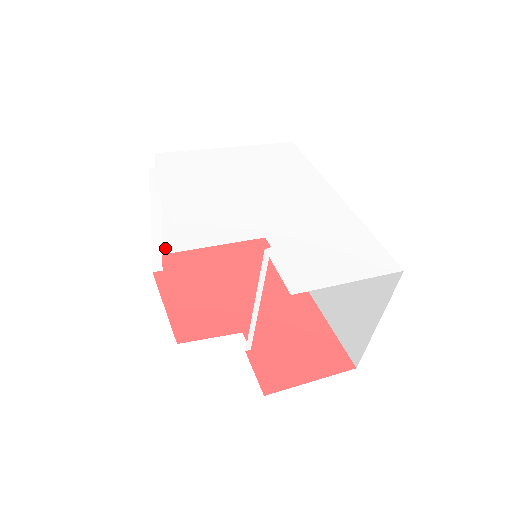
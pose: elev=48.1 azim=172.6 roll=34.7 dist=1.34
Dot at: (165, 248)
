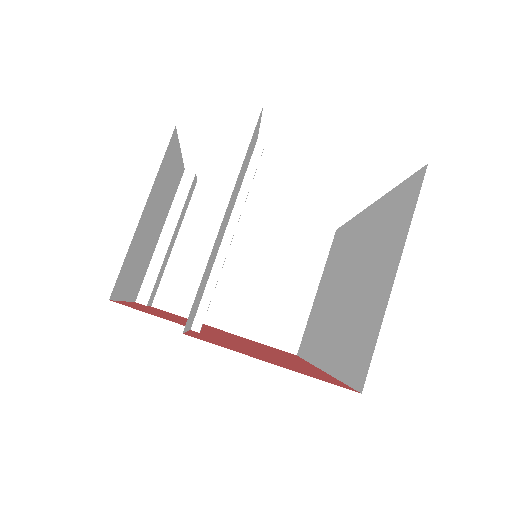
Dot at: (164, 301)
